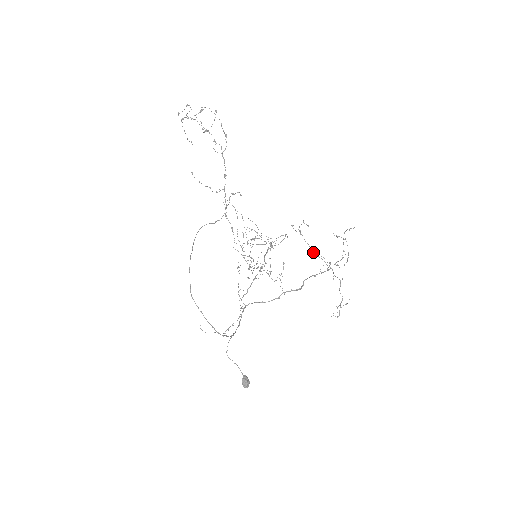
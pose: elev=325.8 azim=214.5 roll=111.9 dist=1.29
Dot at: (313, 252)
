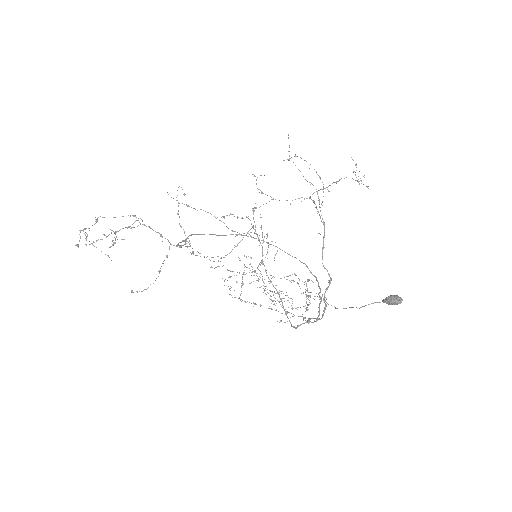
Dot at: occluded
